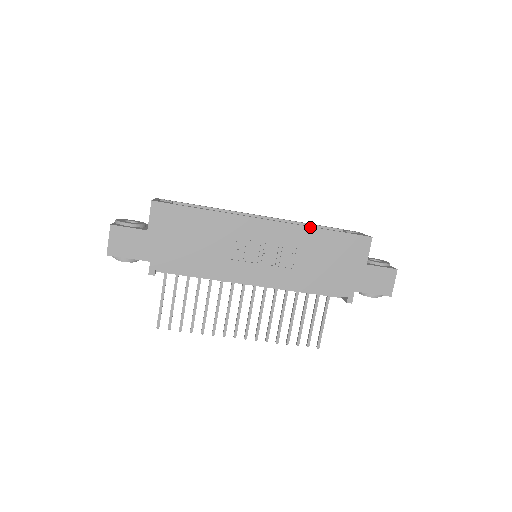
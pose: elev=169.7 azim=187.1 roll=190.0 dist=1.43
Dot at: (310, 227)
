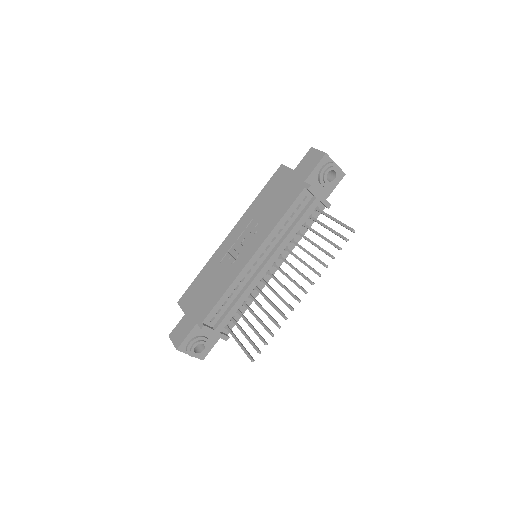
Dot at: (250, 206)
